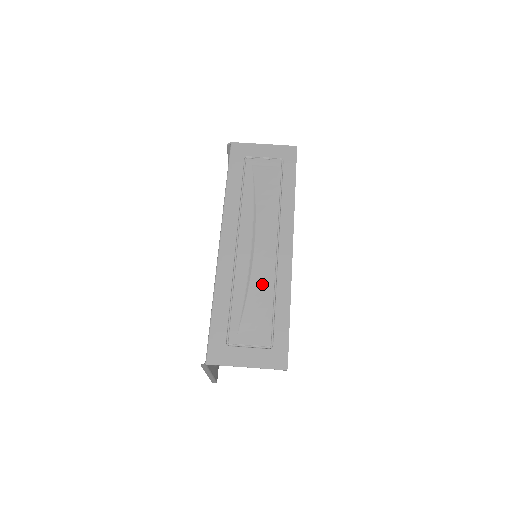
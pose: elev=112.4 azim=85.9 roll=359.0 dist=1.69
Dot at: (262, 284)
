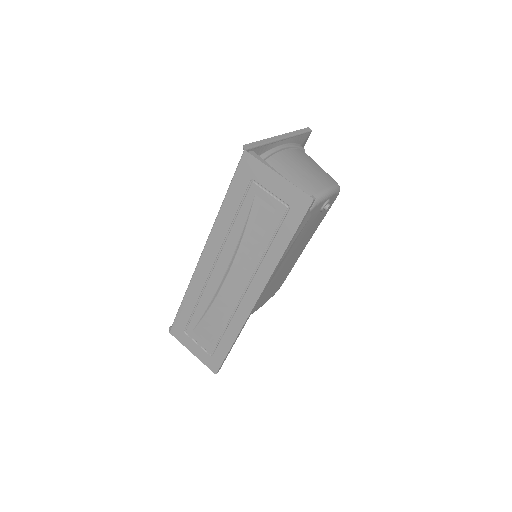
Dot at: (220, 313)
